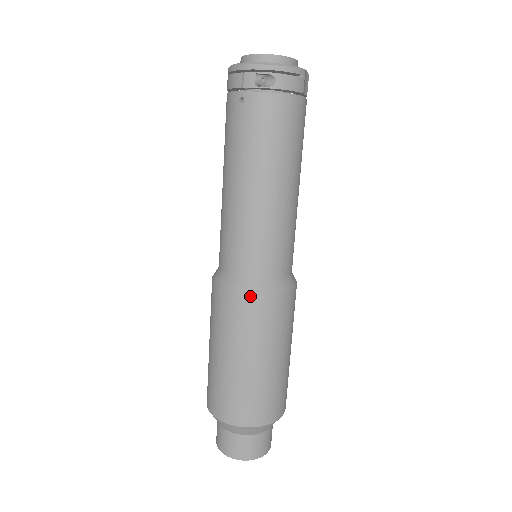
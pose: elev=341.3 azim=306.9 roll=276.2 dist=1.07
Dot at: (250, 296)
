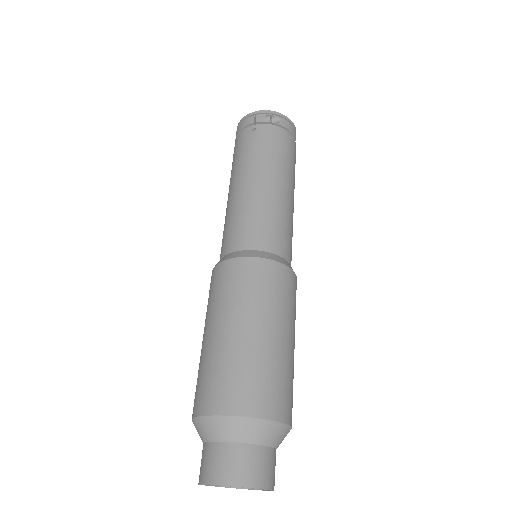
Dot at: (262, 261)
